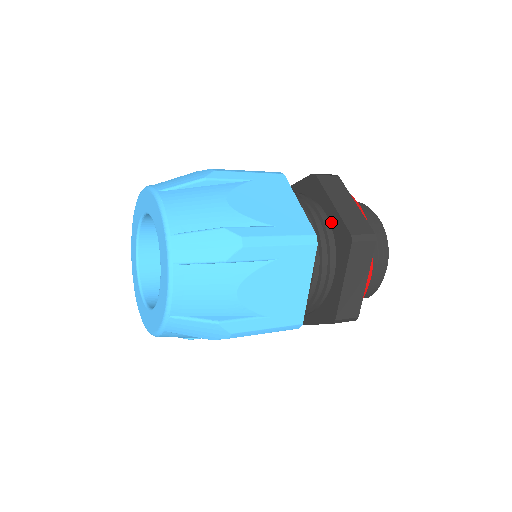
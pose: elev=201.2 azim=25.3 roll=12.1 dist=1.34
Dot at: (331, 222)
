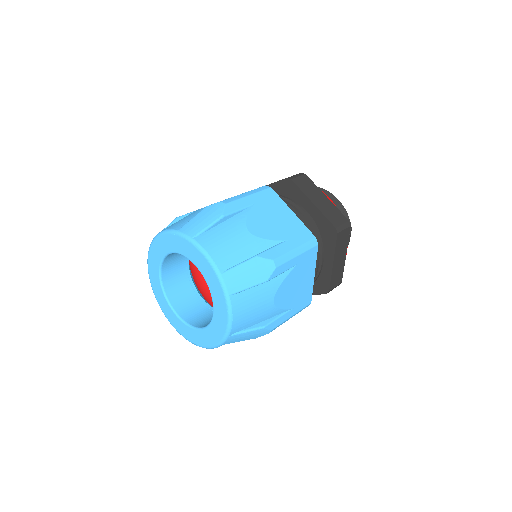
Dot at: occluded
